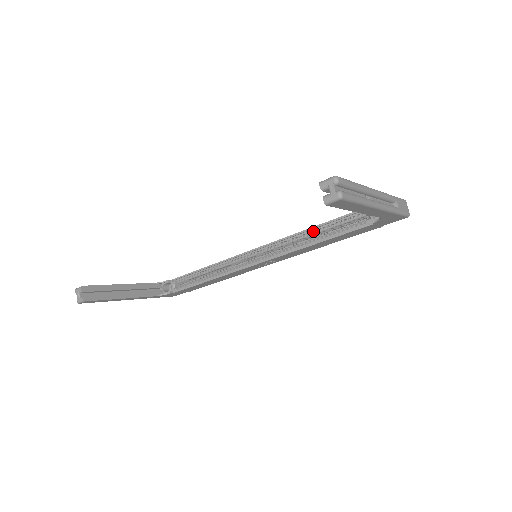
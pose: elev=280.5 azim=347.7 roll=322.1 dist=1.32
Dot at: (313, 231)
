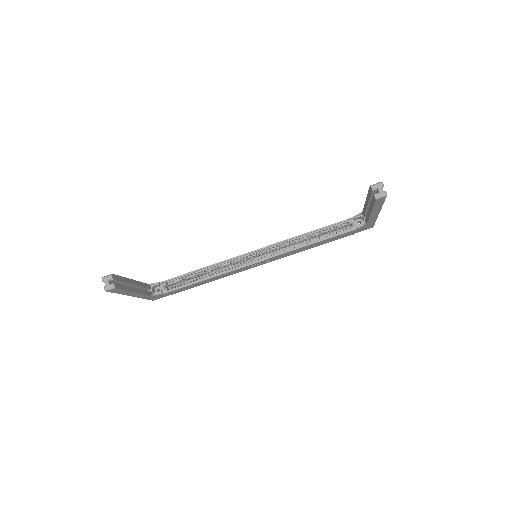
Dot at: (308, 235)
